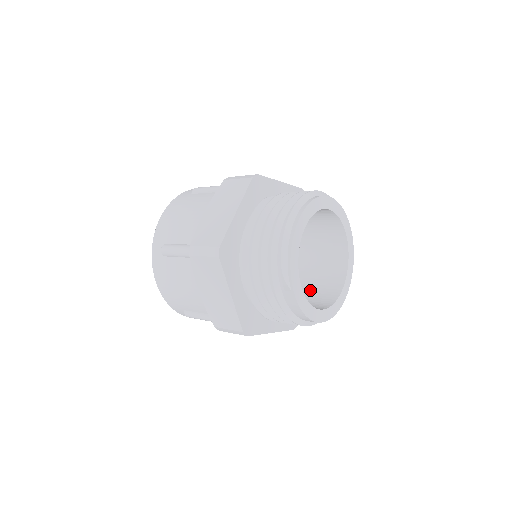
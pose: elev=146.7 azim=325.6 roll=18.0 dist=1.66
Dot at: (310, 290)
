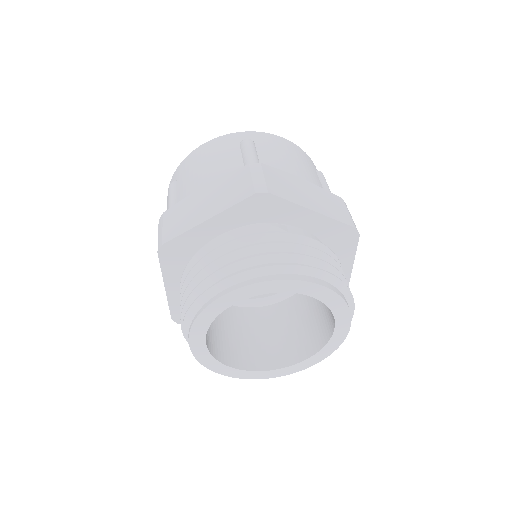
Dot at: (279, 331)
